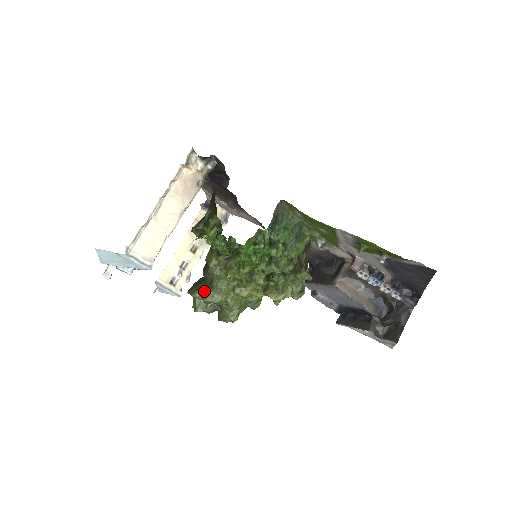
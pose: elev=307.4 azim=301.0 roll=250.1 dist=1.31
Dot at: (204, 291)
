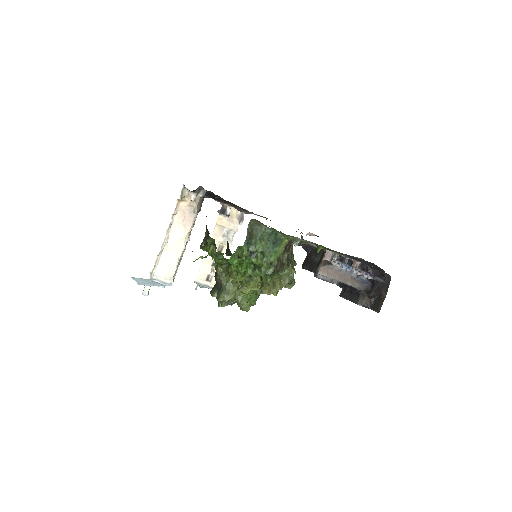
Dot at: (218, 293)
